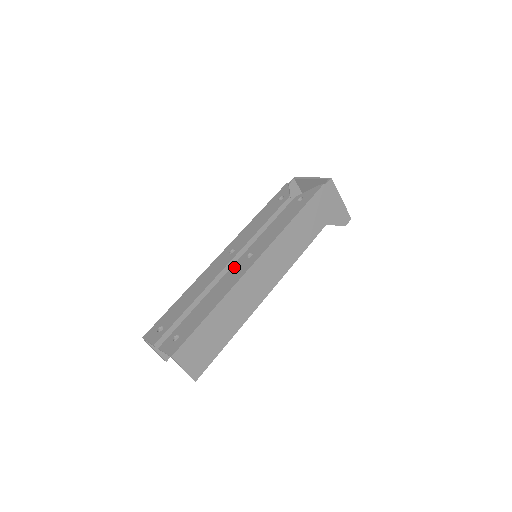
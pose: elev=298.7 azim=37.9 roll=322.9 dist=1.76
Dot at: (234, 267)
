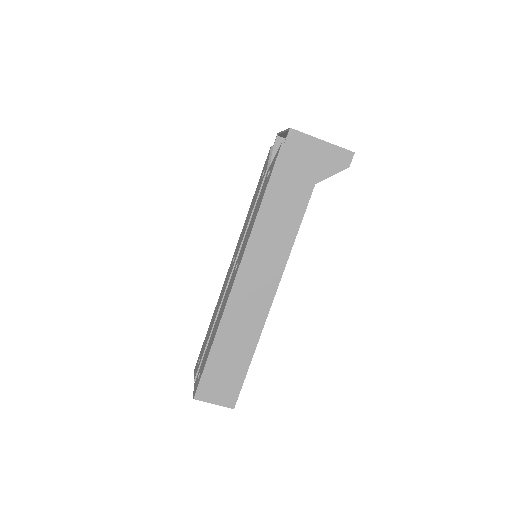
Dot at: (229, 284)
